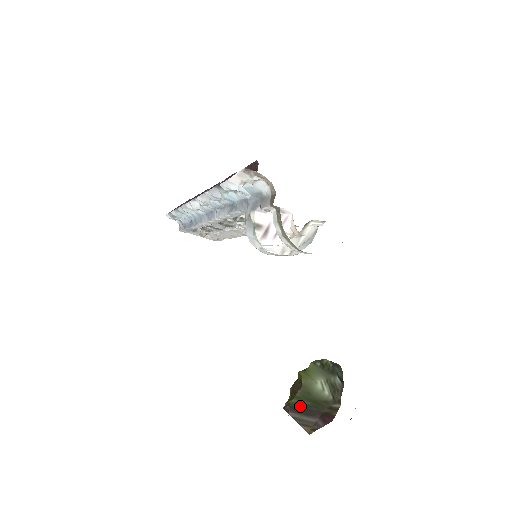
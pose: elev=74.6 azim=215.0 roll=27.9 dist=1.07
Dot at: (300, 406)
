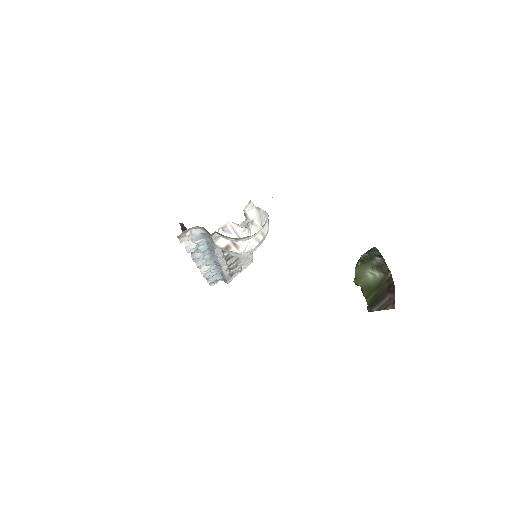
Dot at: (373, 300)
